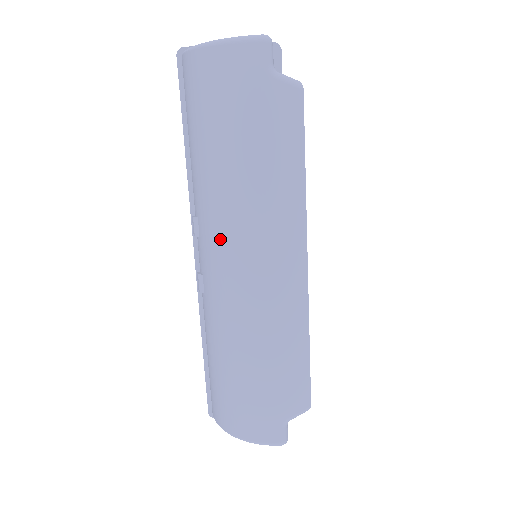
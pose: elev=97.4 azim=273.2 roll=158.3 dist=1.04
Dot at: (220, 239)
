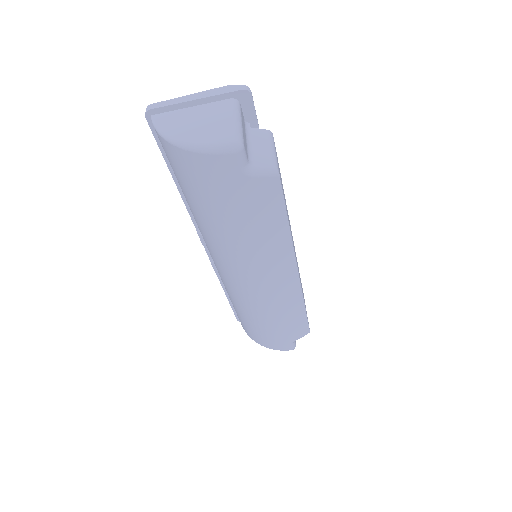
Dot at: (225, 262)
